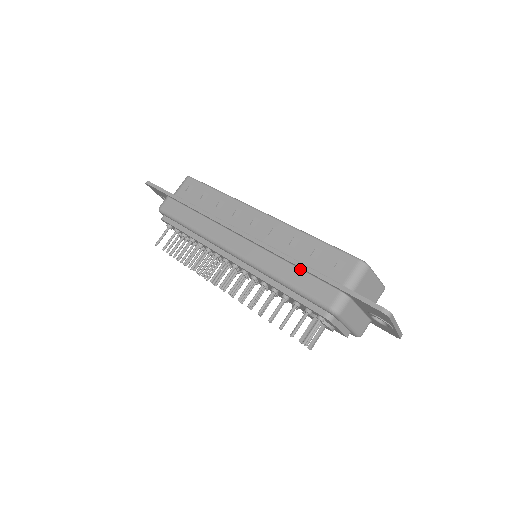
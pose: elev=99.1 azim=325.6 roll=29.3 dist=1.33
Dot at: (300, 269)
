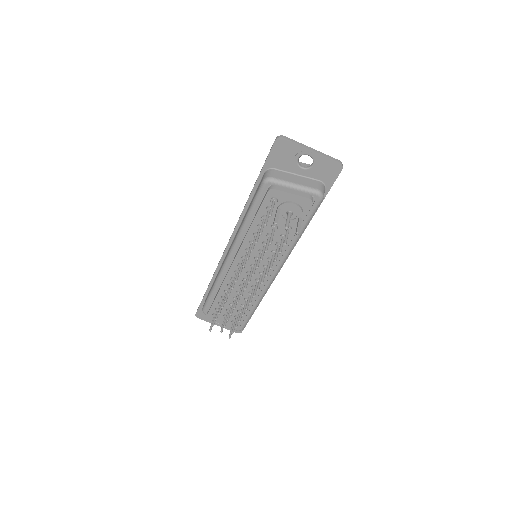
Dot at: (250, 202)
